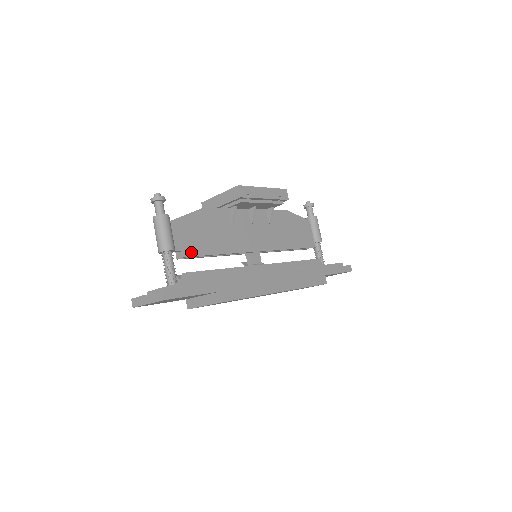
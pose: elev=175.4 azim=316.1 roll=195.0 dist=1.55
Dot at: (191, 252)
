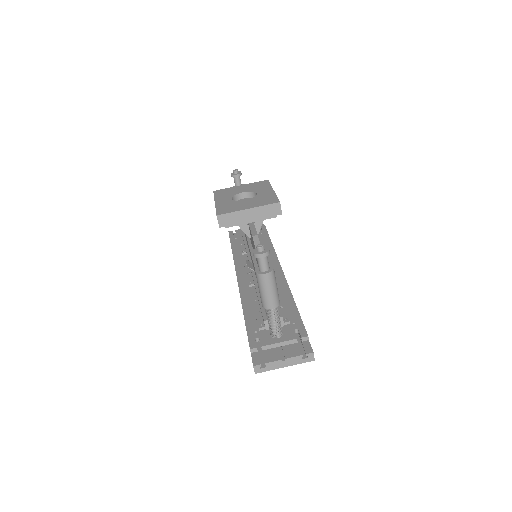
Dot at: occluded
